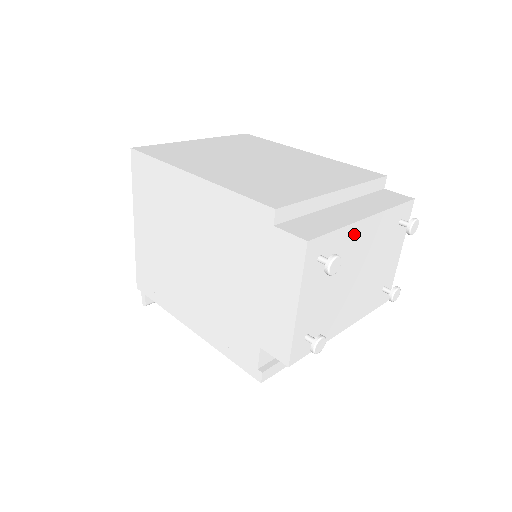
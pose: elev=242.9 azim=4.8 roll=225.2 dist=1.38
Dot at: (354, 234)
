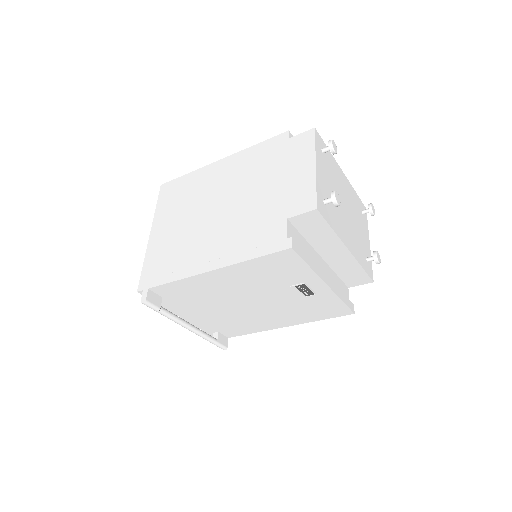
Dot at: (338, 170)
